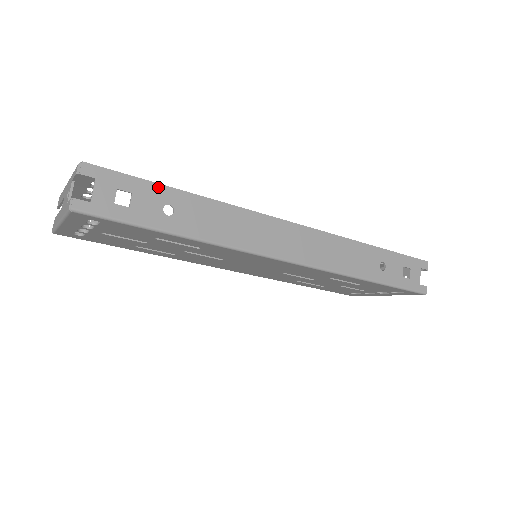
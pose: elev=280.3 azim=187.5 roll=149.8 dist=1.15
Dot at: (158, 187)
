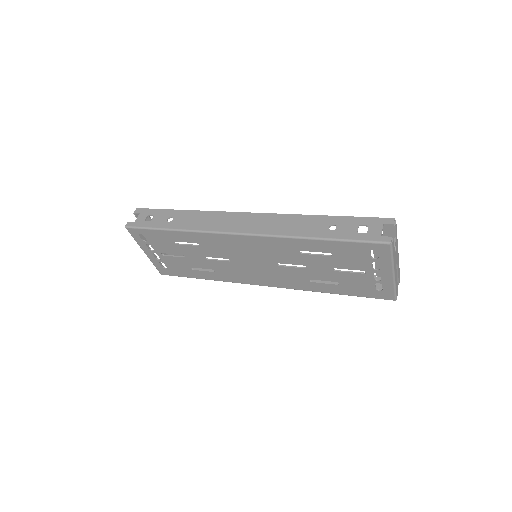
Dot at: (168, 211)
